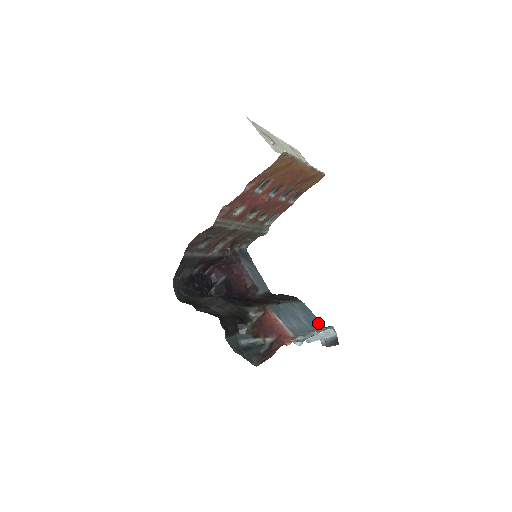
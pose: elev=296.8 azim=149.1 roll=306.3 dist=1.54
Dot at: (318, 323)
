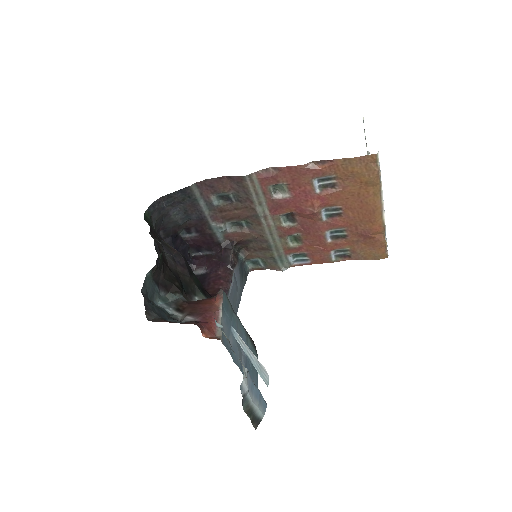
Dot at: occluded
